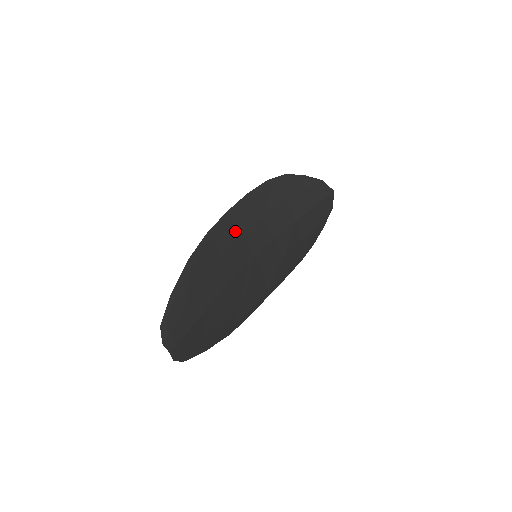
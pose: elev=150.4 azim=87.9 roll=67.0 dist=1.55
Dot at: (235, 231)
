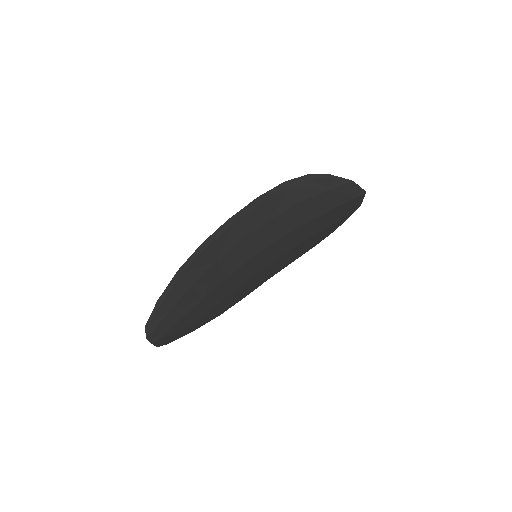
Dot at: (235, 237)
